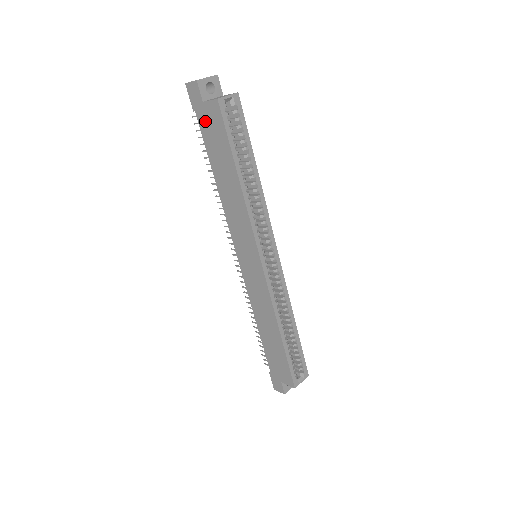
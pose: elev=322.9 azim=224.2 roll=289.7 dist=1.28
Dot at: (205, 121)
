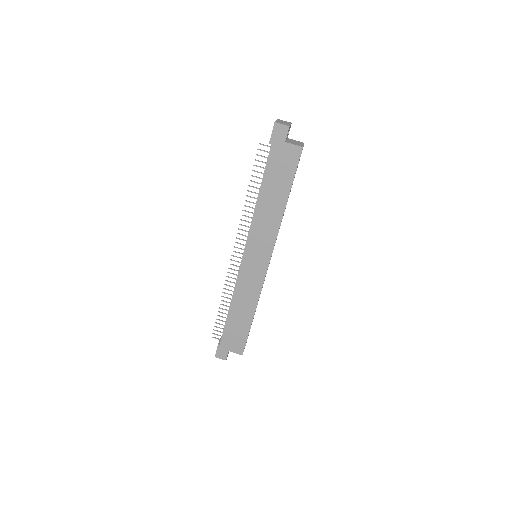
Dot at: (278, 155)
